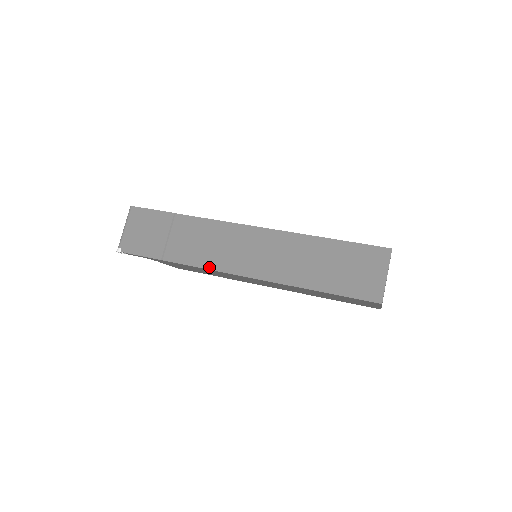
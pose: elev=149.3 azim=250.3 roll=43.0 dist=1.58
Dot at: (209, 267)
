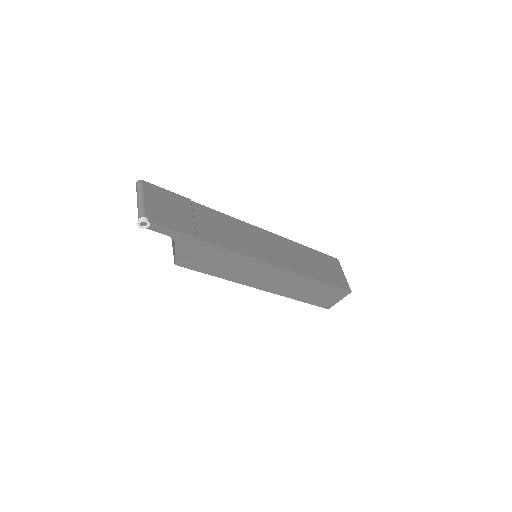
Dot at: (242, 252)
